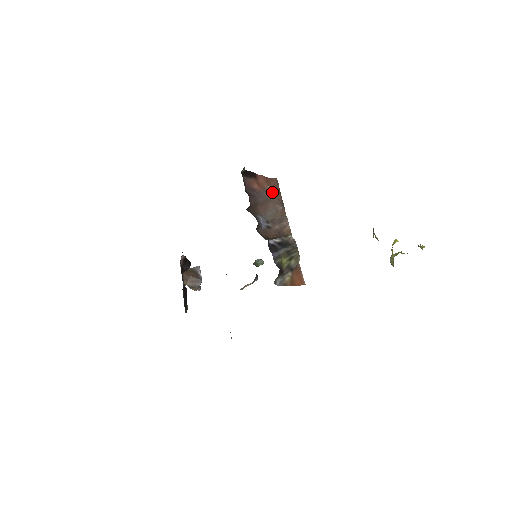
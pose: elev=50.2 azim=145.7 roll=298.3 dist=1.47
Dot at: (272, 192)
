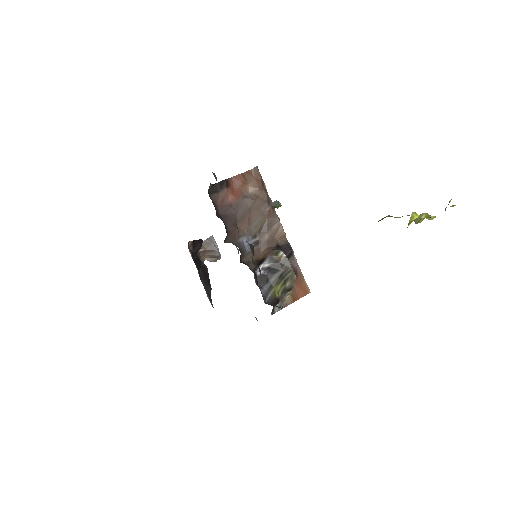
Dot at: (253, 192)
